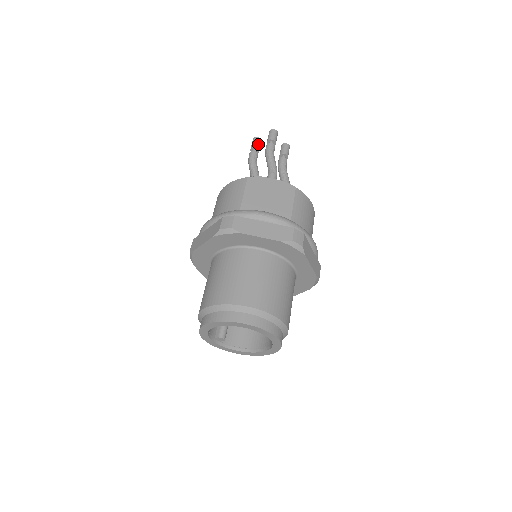
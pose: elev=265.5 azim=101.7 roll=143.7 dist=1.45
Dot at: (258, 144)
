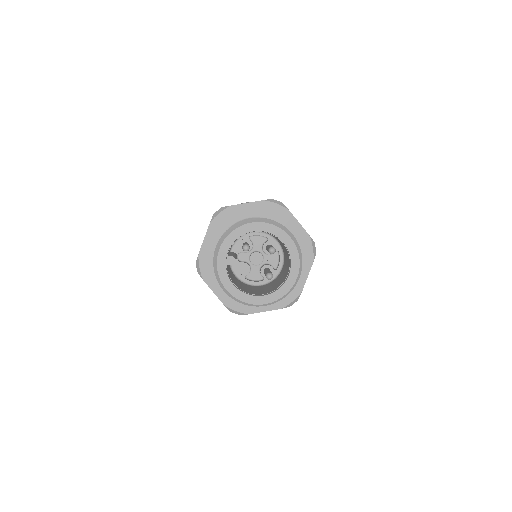
Dot at: occluded
